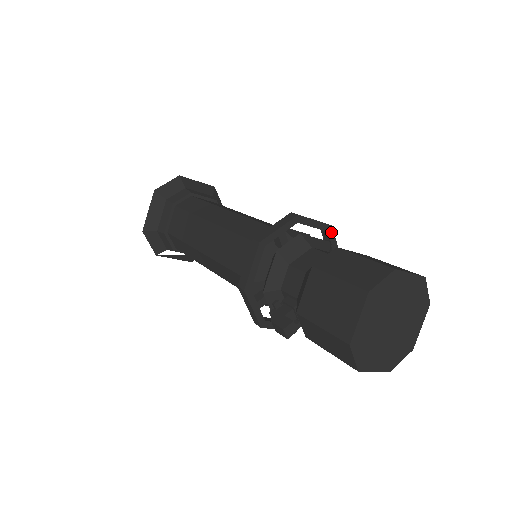
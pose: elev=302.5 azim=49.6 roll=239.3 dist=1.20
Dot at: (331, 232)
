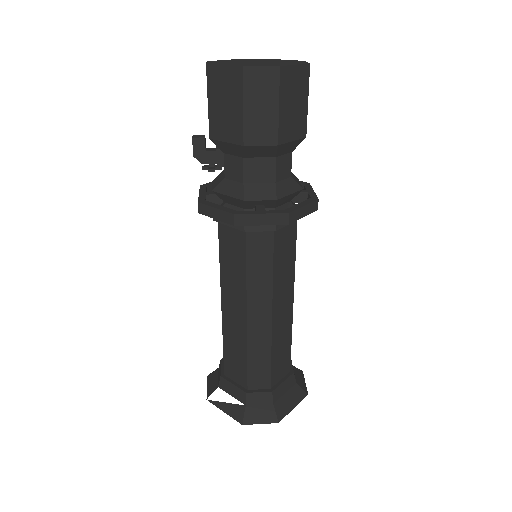
Dot at: (308, 186)
